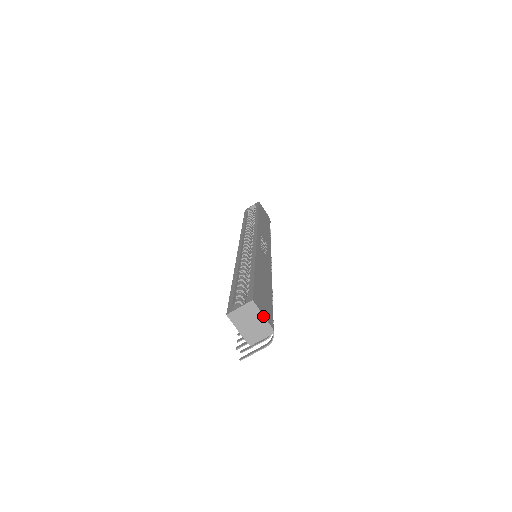
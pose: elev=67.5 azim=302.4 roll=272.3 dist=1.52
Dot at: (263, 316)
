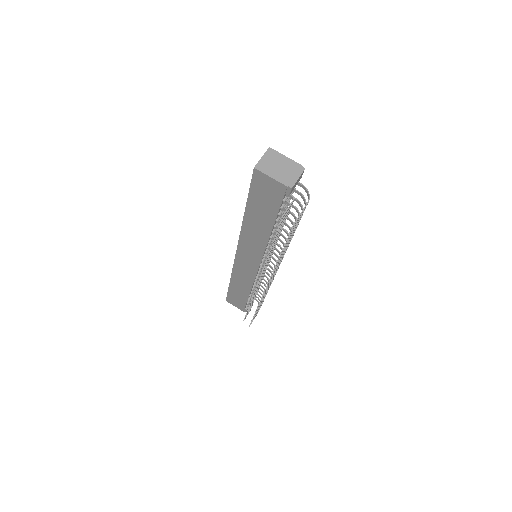
Dot at: (286, 157)
